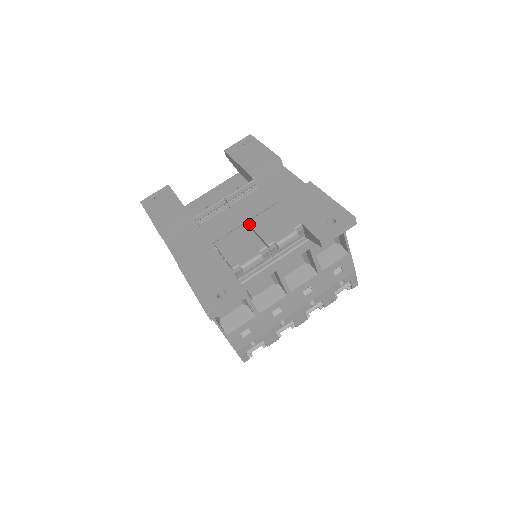
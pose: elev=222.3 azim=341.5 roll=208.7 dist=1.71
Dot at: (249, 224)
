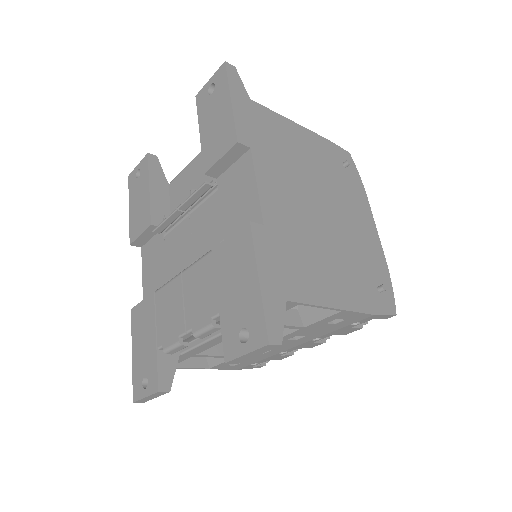
Dot at: (182, 279)
